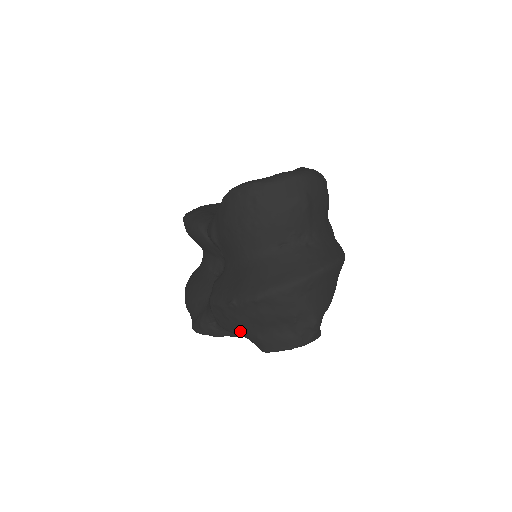
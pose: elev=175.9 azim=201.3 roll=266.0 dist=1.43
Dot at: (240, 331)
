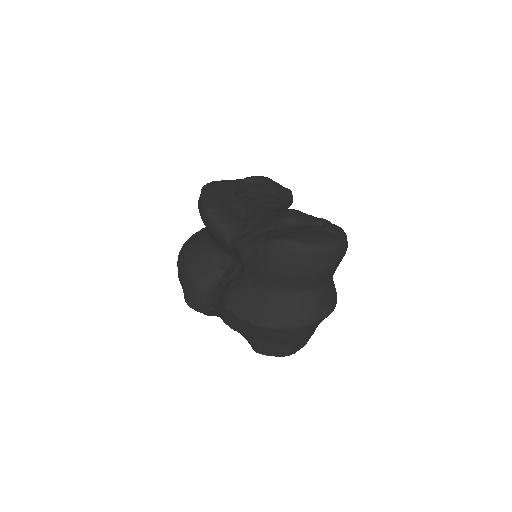
Dot at: (243, 334)
